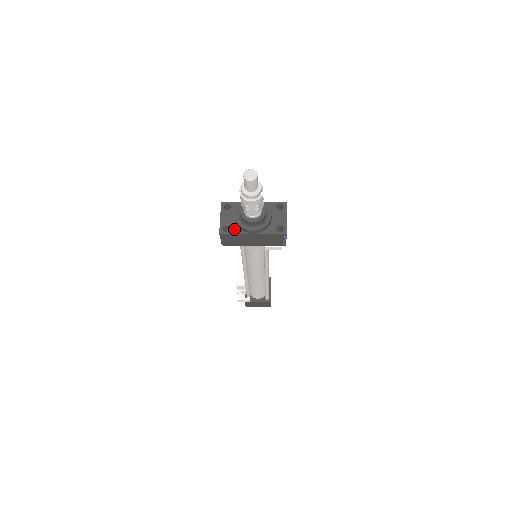
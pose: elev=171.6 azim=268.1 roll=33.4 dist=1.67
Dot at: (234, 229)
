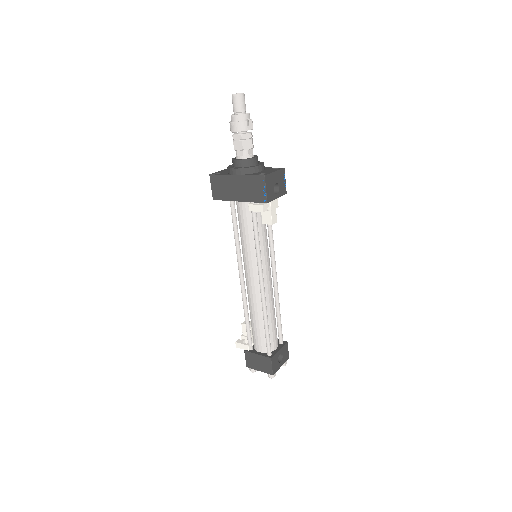
Dot at: (223, 173)
